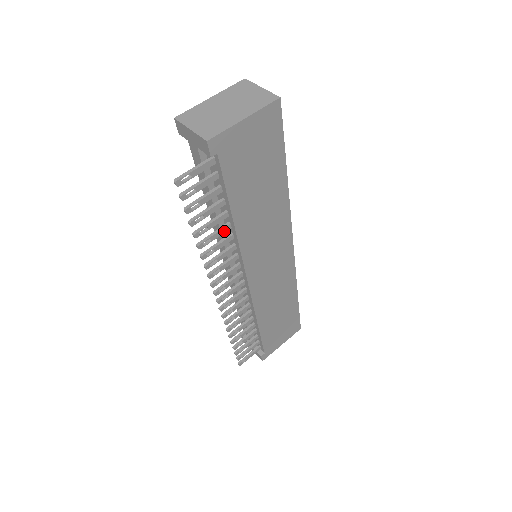
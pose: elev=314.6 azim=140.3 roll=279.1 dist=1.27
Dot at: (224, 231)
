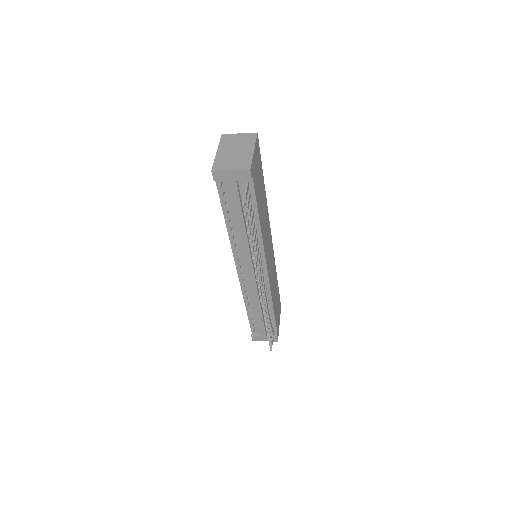
Dot at: occluded
